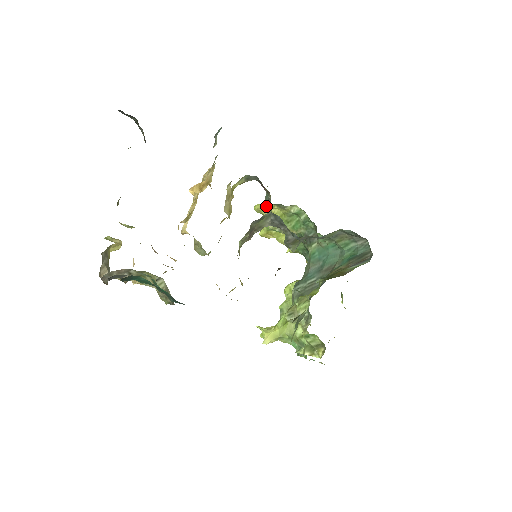
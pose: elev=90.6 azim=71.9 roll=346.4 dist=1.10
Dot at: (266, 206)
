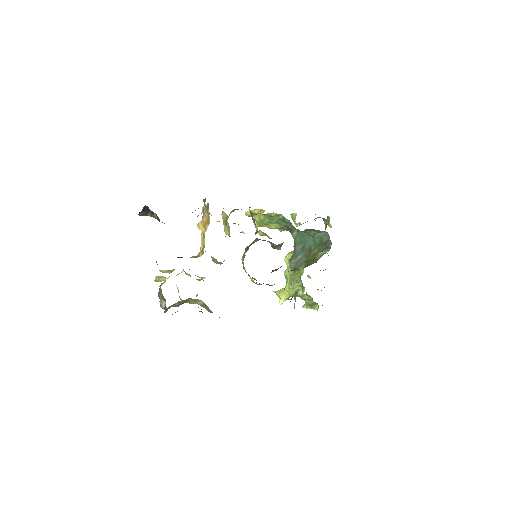
Dot at: (253, 220)
